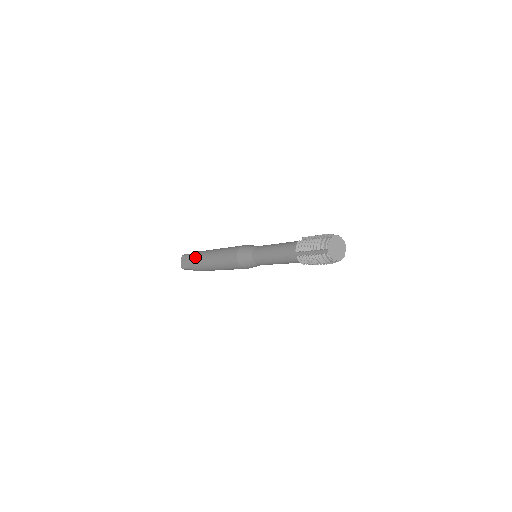
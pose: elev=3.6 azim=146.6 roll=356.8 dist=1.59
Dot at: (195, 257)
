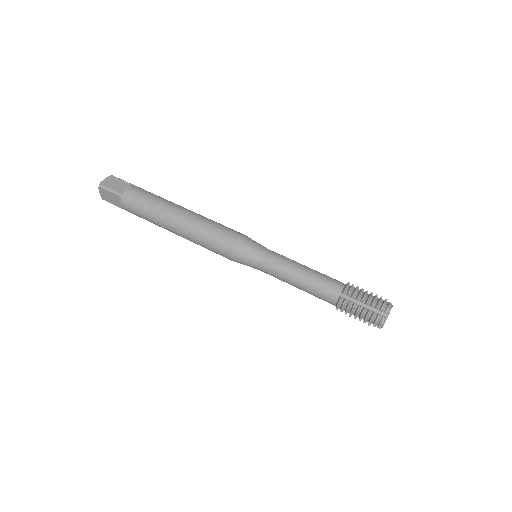
Dot at: (137, 210)
